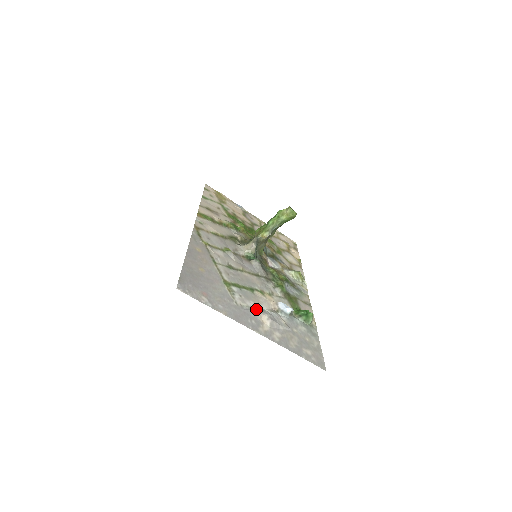
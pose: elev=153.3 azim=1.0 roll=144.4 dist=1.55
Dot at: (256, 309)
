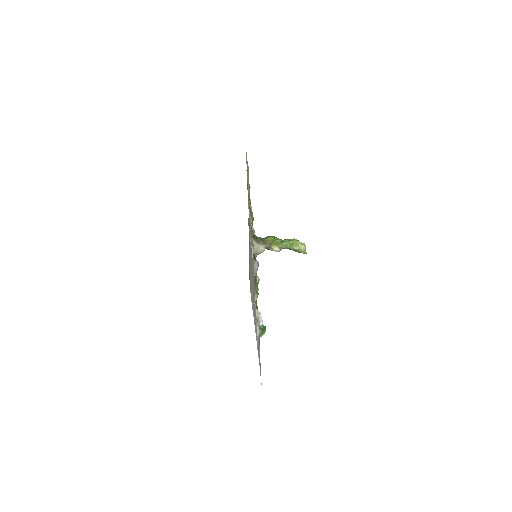
Dot at: occluded
